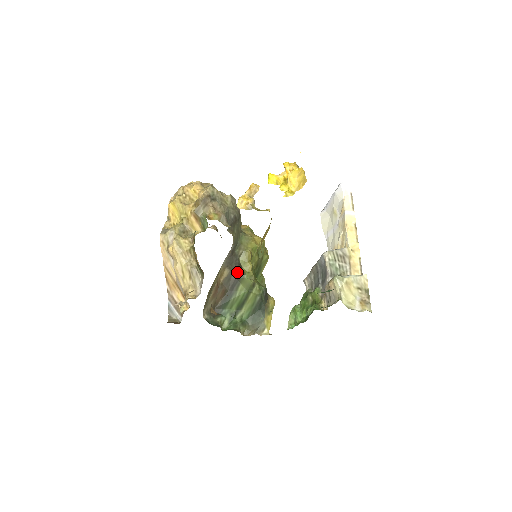
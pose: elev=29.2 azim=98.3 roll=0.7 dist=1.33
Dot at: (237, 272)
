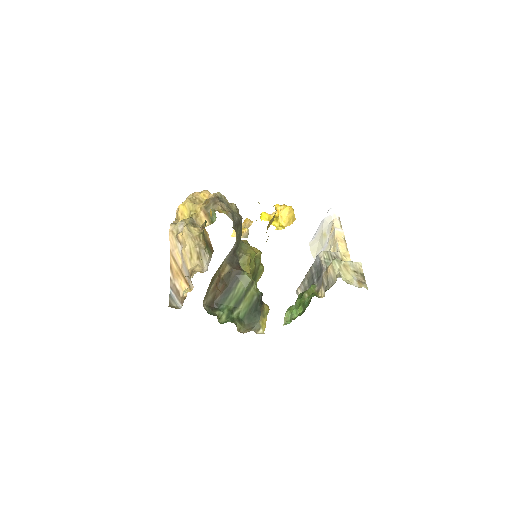
Dot at: (237, 269)
